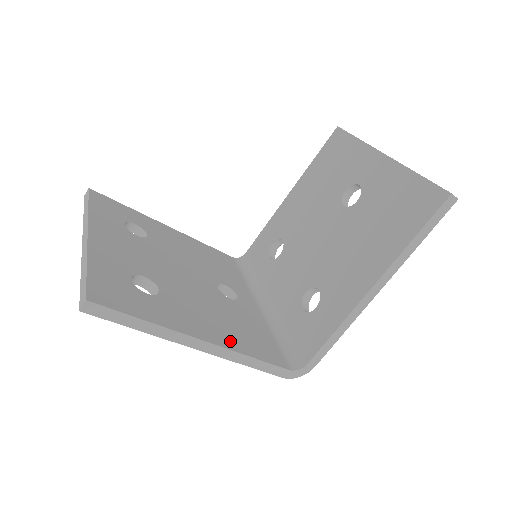
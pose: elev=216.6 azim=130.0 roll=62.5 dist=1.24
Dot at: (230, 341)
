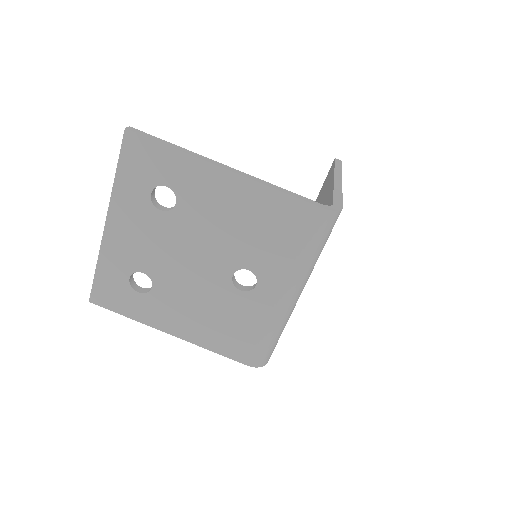
Dot at: occluded
